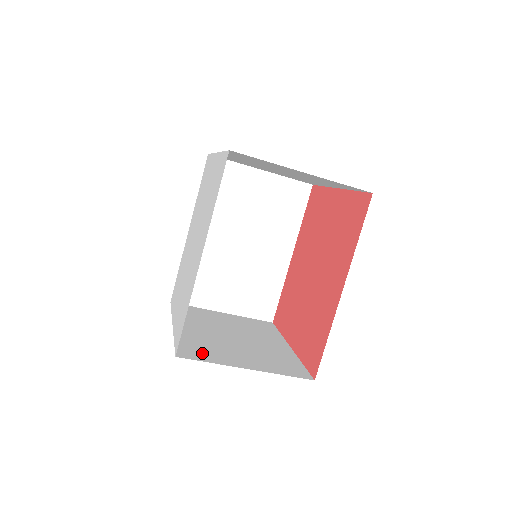
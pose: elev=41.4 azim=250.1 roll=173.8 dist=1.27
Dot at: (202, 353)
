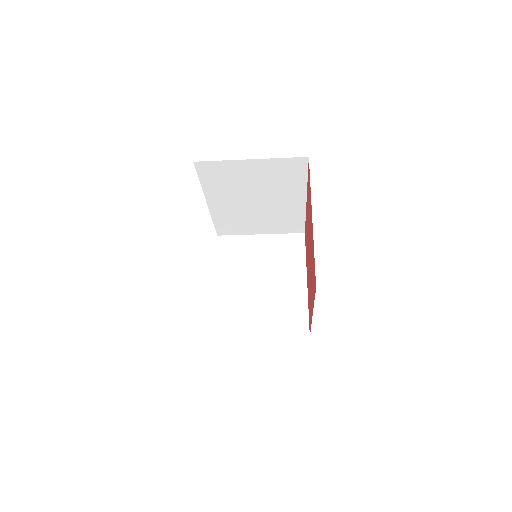
Dot at: (231, 325)
